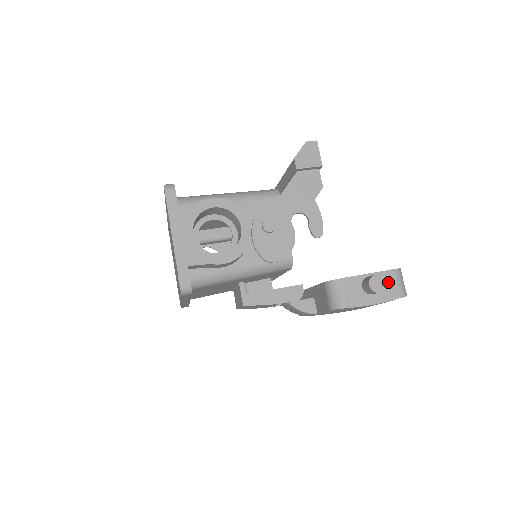
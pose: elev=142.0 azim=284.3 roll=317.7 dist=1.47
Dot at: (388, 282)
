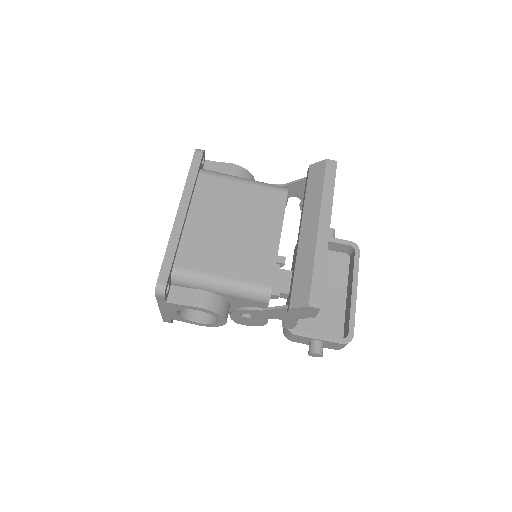
Dot at: (332, 345)
